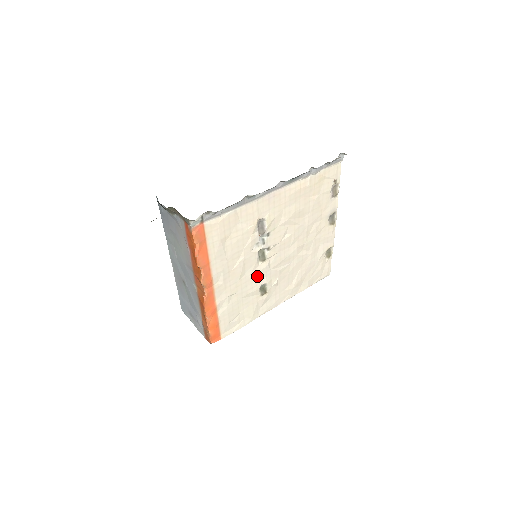
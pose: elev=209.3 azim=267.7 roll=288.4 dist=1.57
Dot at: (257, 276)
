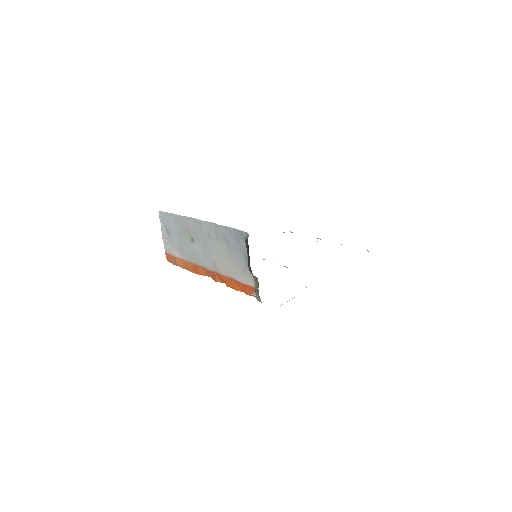
Dot at: occluded
